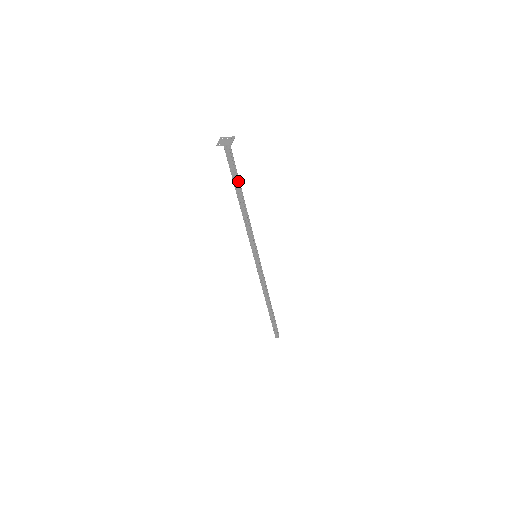
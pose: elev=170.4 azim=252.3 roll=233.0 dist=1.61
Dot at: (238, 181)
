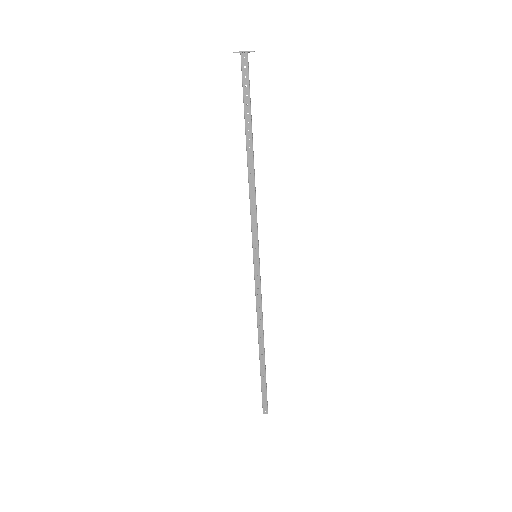
Dot at: (249, 122)
